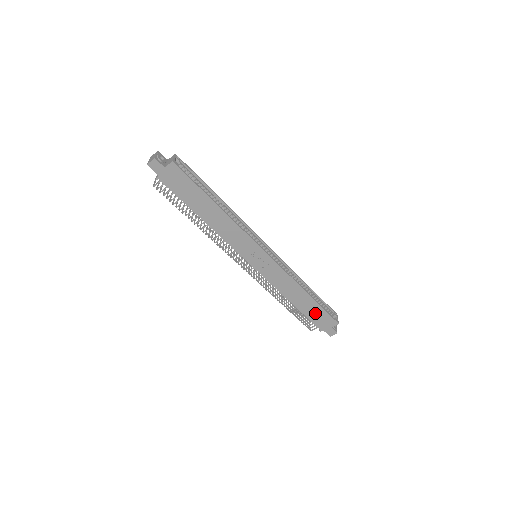
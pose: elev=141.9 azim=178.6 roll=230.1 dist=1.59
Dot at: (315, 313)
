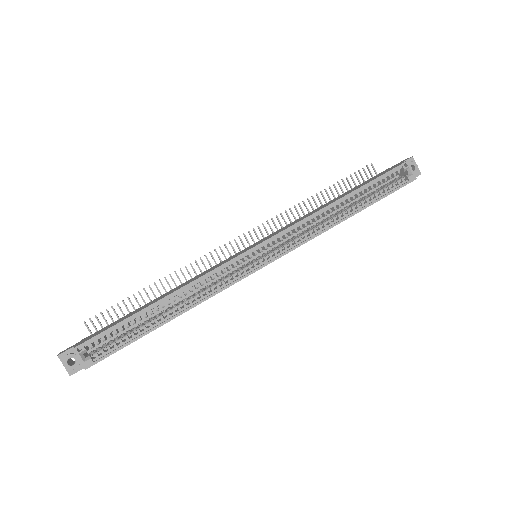
Dot at: occluded
